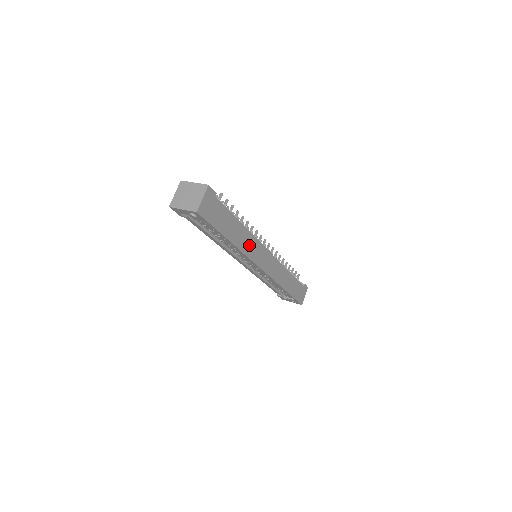
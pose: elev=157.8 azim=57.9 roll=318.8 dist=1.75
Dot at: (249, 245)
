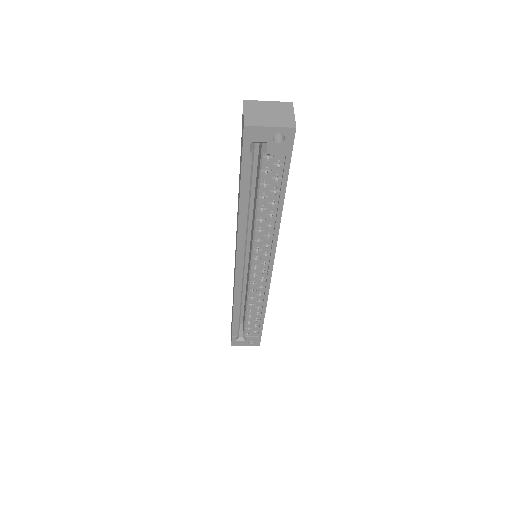
Dot at: occluded
